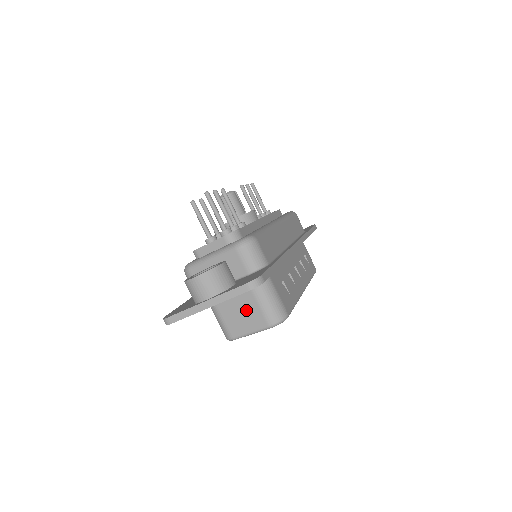
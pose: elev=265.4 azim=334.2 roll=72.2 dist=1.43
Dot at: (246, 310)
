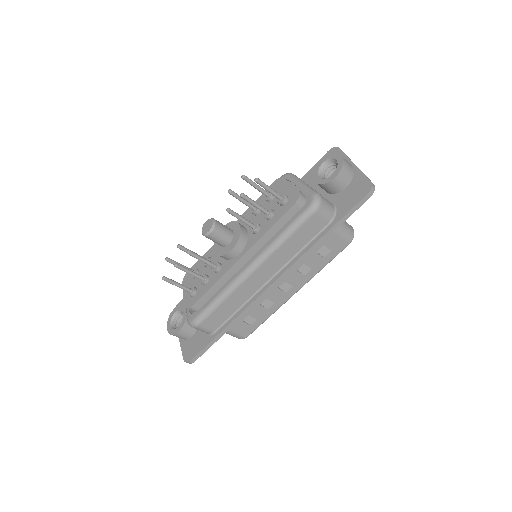
Dot at: occluded
